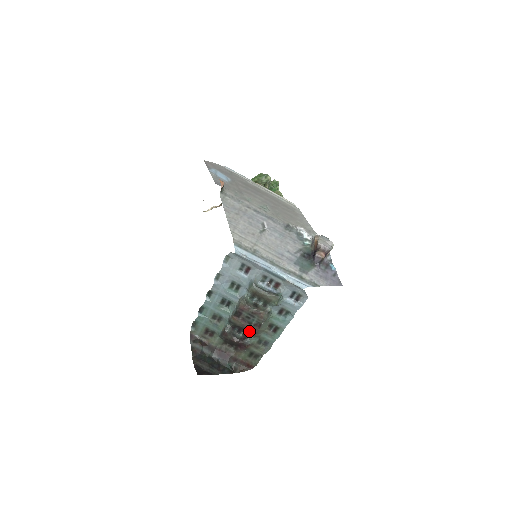
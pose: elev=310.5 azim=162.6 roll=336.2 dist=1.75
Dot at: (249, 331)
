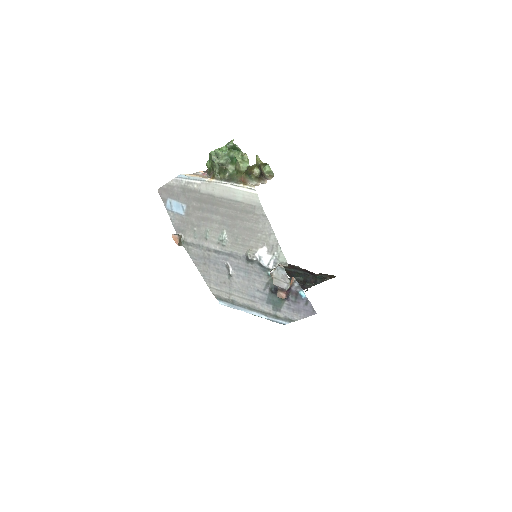
Dot at: occluded
